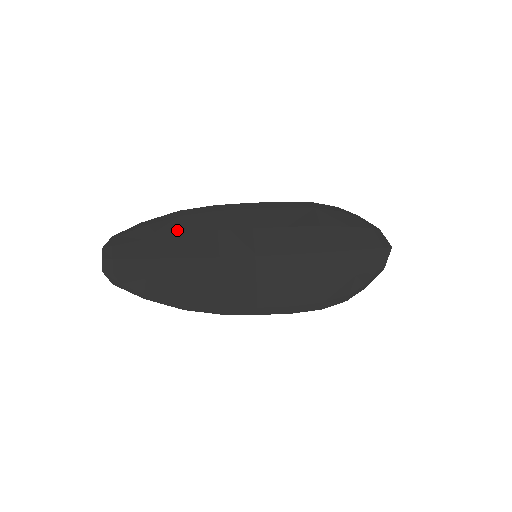
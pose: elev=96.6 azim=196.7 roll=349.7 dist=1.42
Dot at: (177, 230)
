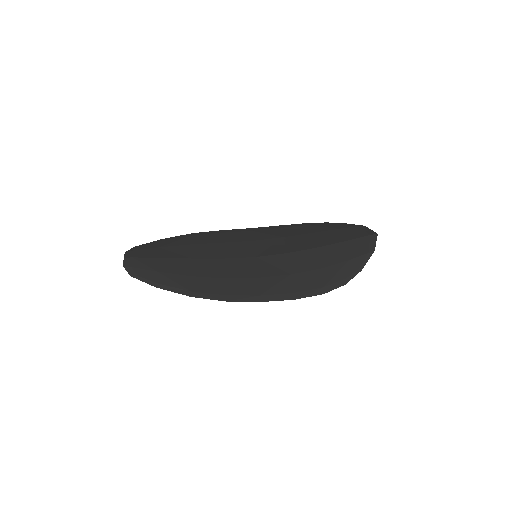
Dot at: (188, 243)
